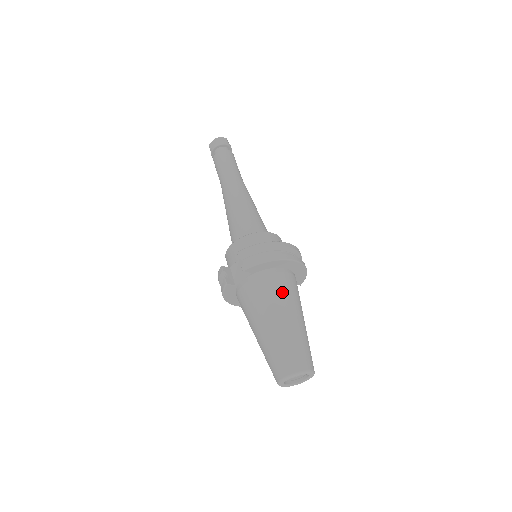
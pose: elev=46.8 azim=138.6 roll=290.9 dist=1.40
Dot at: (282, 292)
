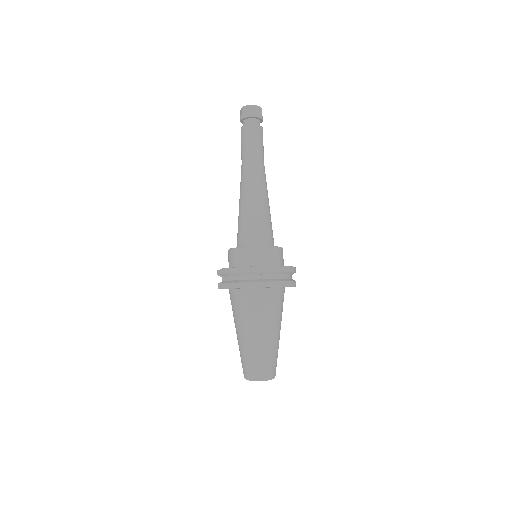
Dot at: (251, 312)
